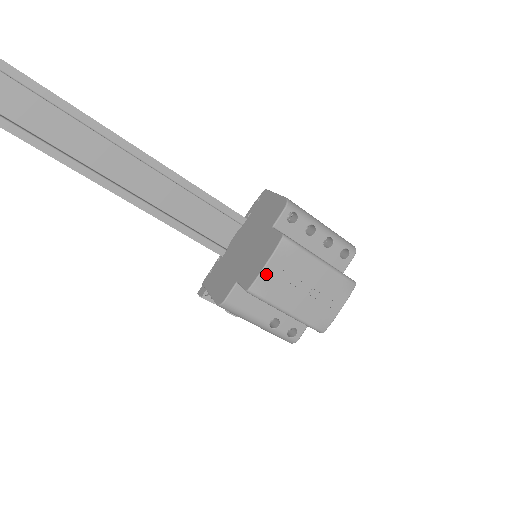
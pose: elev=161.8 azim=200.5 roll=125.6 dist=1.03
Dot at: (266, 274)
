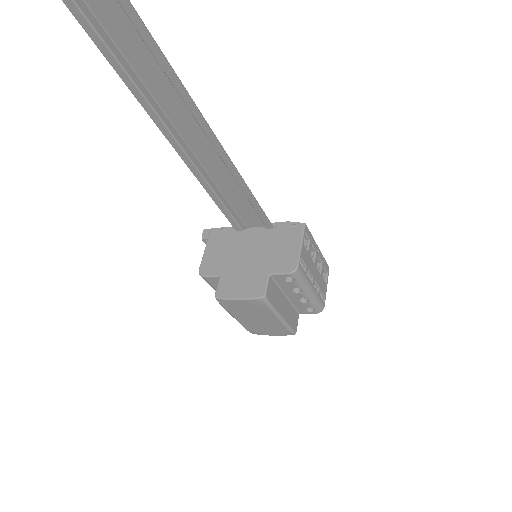
Dot at: (234, 302)
